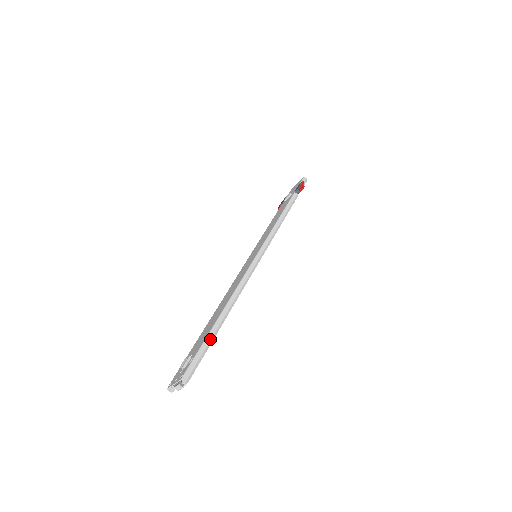
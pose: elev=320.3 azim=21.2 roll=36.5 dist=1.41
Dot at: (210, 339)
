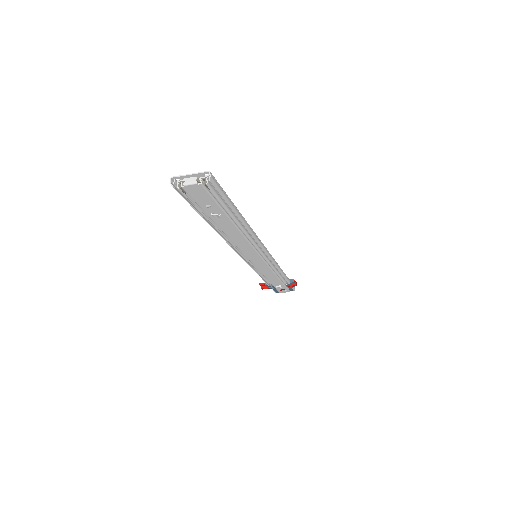
Dot at: (232, 203)
